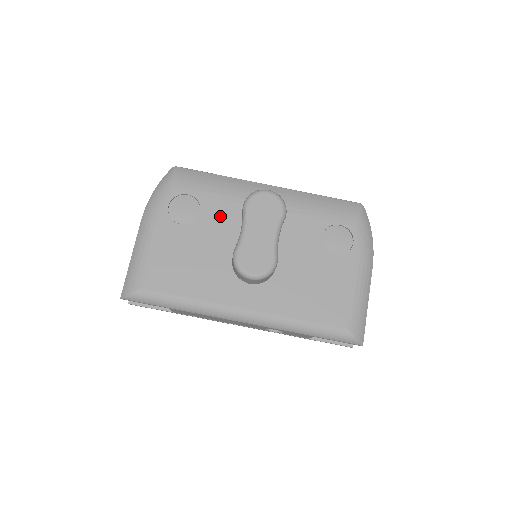
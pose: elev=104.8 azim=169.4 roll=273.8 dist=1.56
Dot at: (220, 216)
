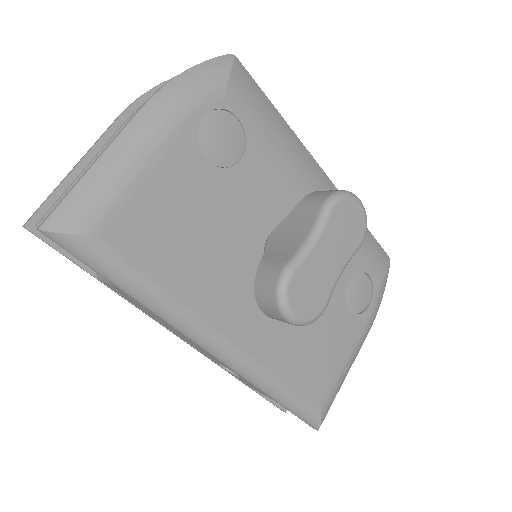
Dot at: (262, 182)
